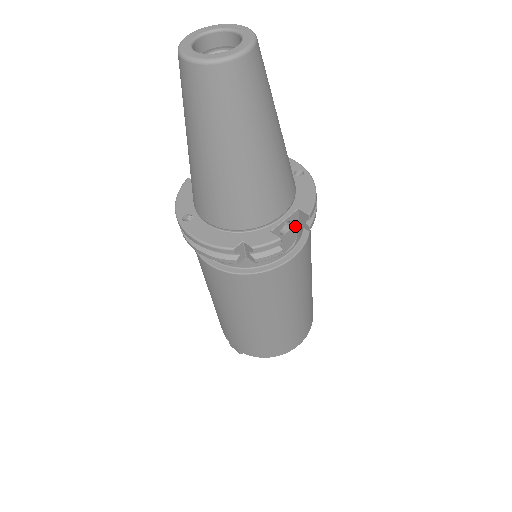
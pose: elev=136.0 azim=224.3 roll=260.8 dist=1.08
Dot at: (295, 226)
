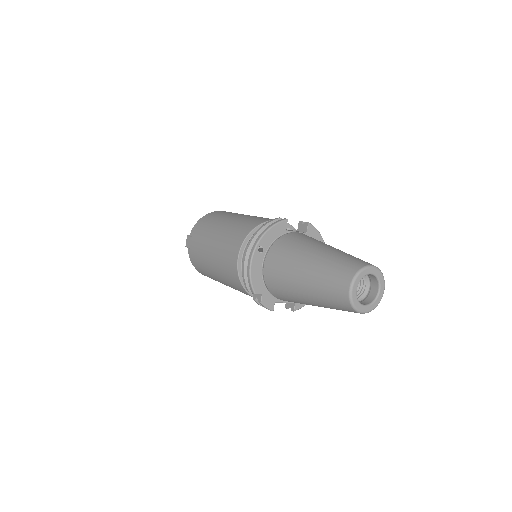
Dot at: occluded
